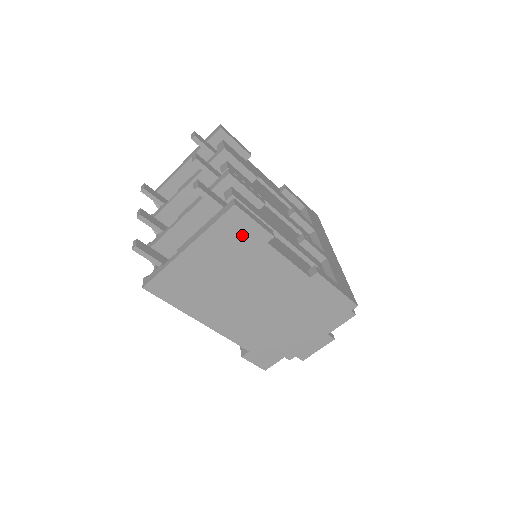
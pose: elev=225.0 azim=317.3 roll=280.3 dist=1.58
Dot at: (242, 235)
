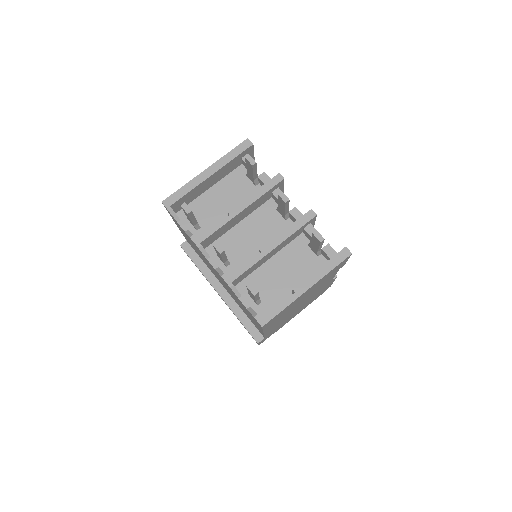
Dot at: occluded
